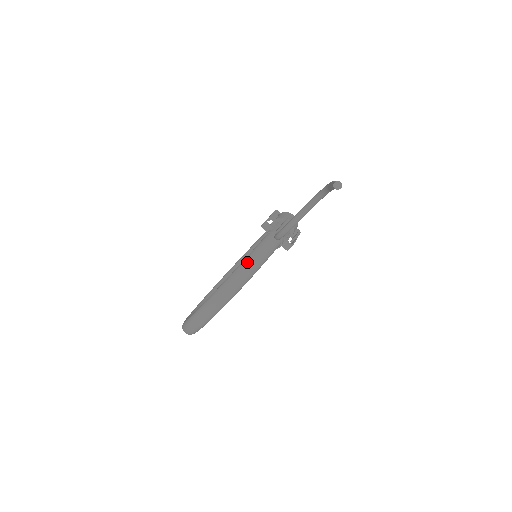
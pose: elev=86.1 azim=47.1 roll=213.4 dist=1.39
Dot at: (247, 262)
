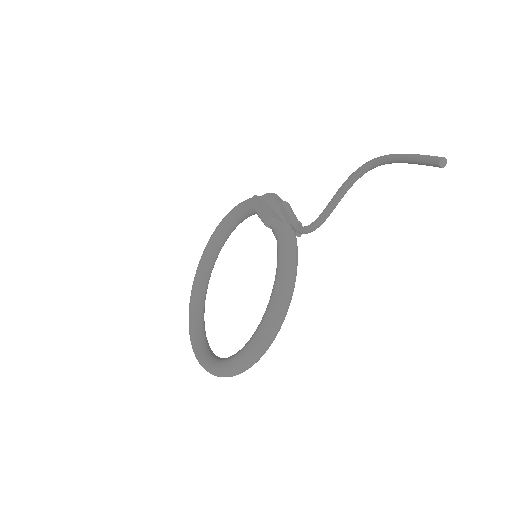
Dot at: (286, 274)
